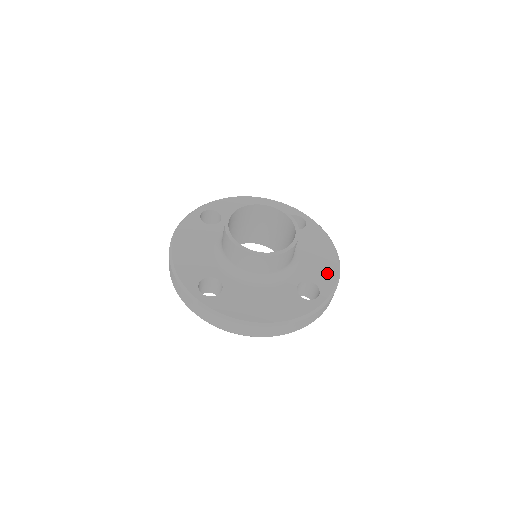
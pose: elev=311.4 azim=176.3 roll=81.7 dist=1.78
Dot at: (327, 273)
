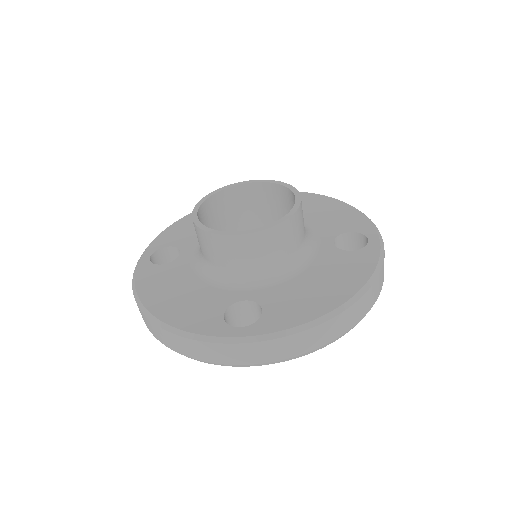
Dot at: (348, 217)
